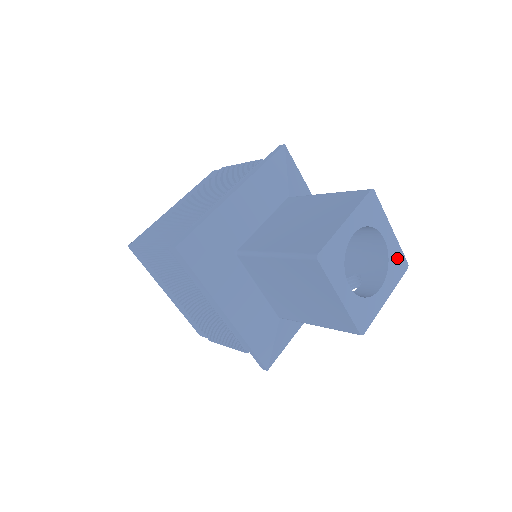
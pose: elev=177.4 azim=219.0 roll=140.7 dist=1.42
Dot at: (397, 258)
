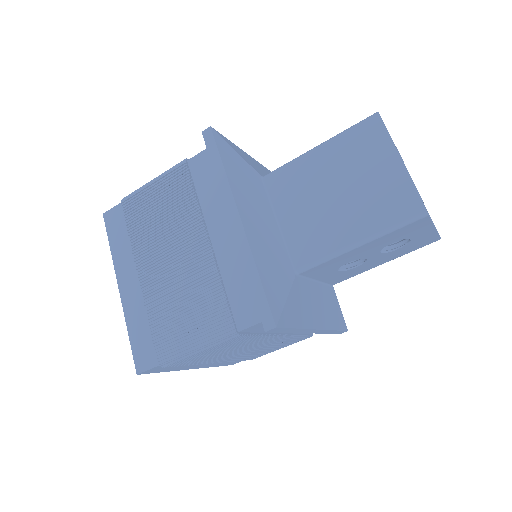
Dot at: occluded
